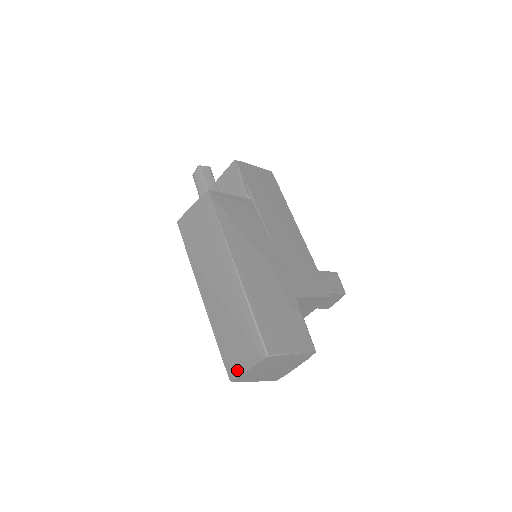
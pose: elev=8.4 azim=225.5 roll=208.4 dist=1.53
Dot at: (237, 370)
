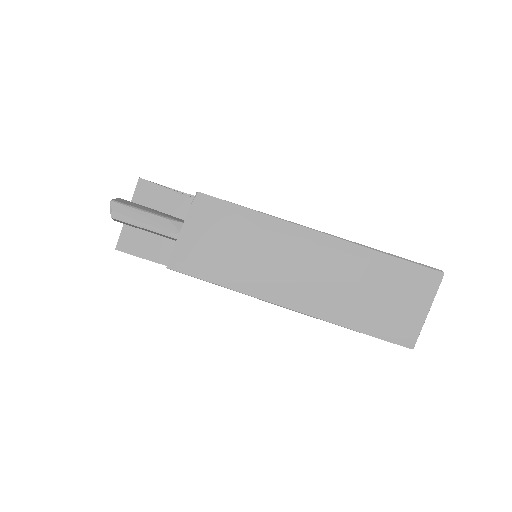
Dot at: (415, 327)
